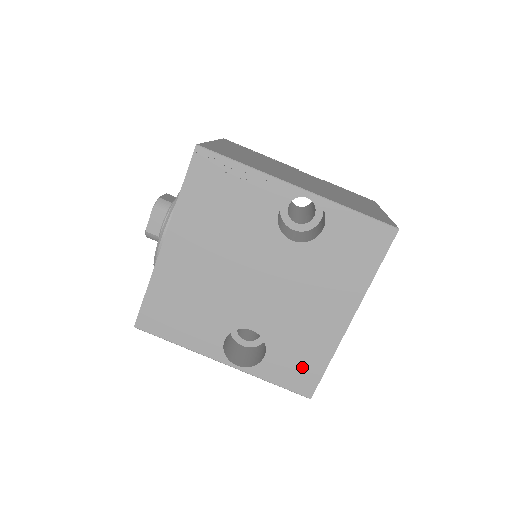
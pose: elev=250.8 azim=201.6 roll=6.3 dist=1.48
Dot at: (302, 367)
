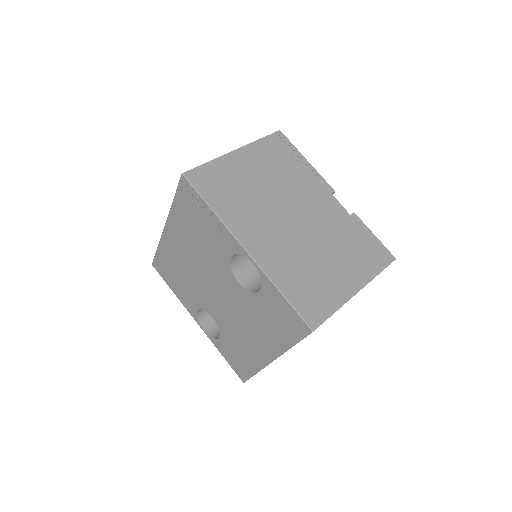
Dot at: (240, 362)
